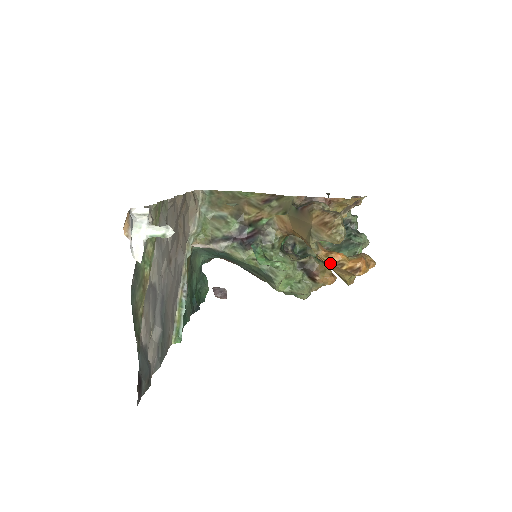
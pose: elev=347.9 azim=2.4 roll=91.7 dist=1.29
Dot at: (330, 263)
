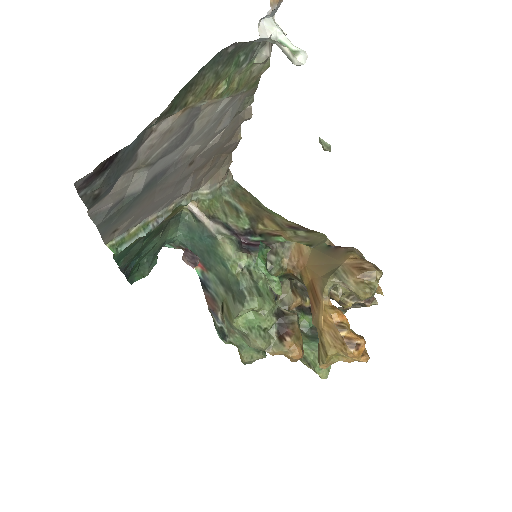
Dot at: (330, 318)
